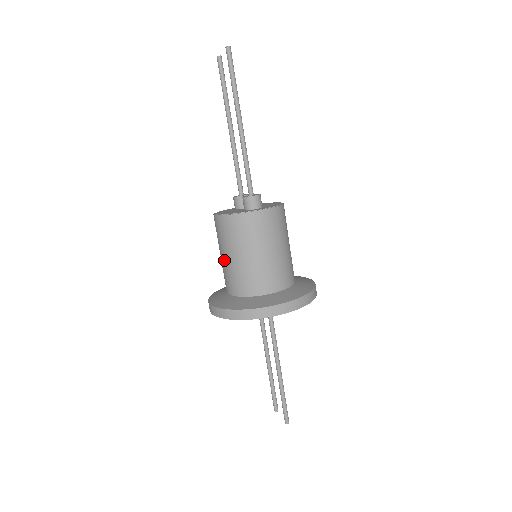
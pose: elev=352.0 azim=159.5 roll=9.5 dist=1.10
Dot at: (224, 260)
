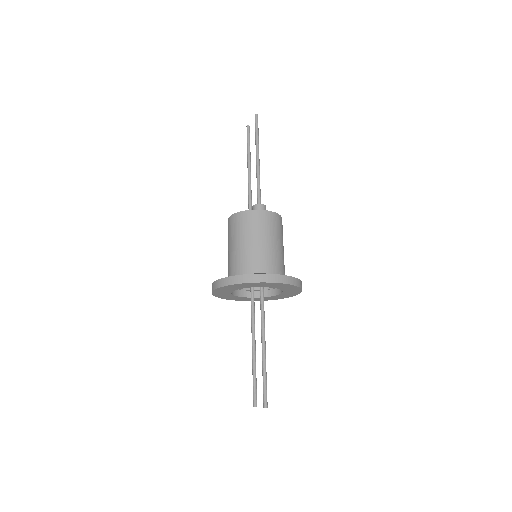
Dot at: (231, 249)
